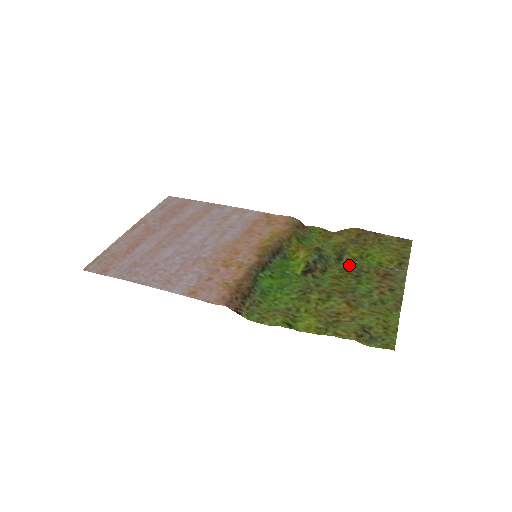
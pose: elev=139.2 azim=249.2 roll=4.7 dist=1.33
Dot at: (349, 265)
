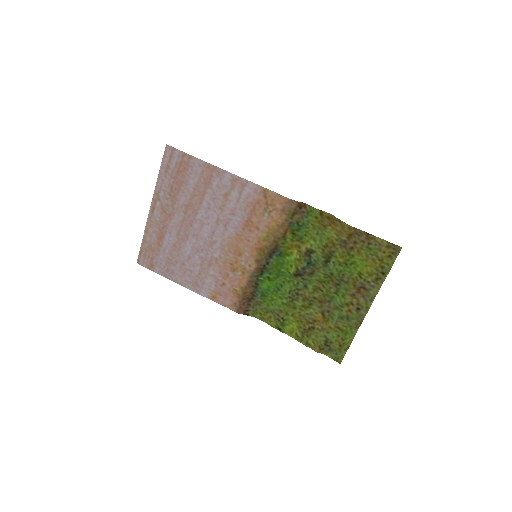
Dot at: (333, 271)
